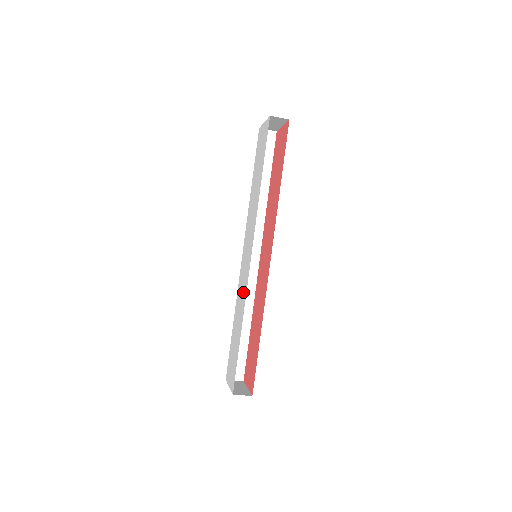
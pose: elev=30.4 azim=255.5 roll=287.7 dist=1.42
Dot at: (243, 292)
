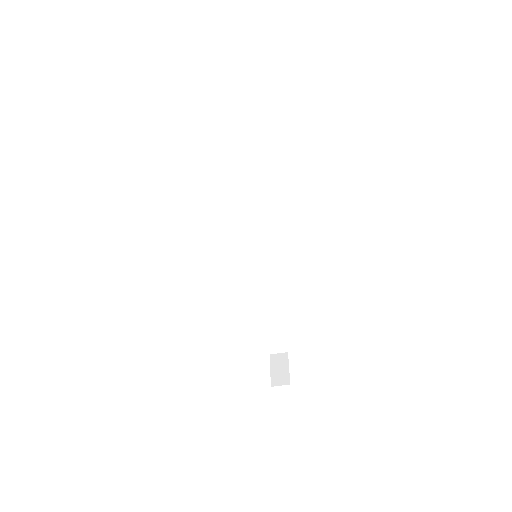
Dot at: occluded
